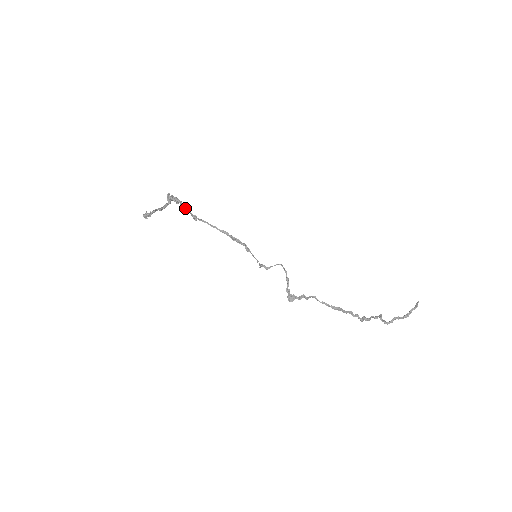
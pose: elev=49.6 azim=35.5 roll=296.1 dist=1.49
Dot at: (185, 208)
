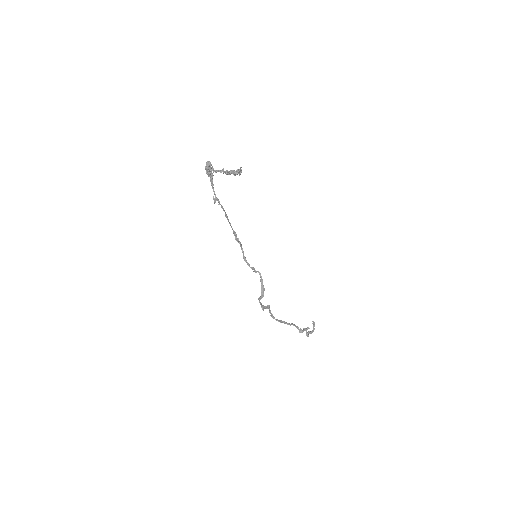
Dot at: (212, 185)
